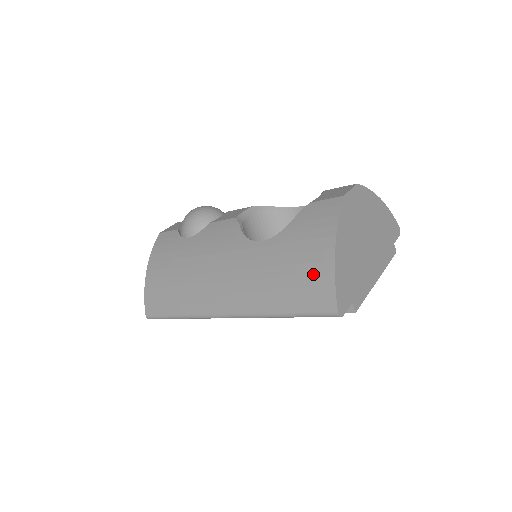
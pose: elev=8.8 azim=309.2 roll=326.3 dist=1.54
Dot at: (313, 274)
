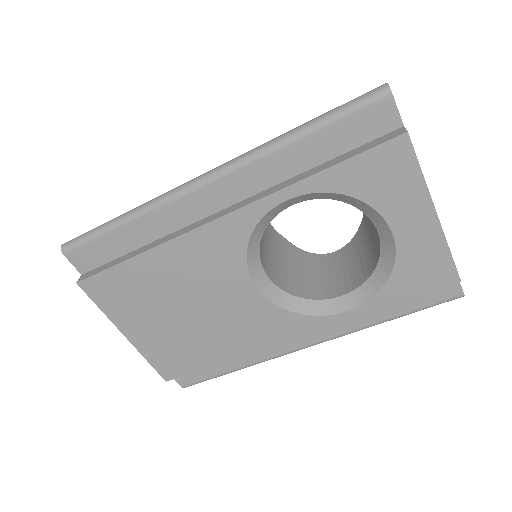
Dot at: occluded
